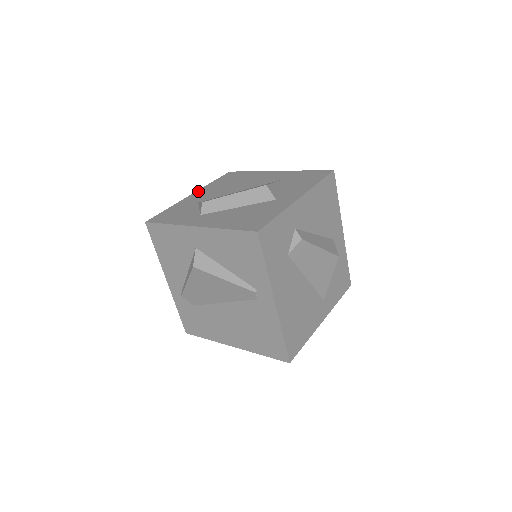
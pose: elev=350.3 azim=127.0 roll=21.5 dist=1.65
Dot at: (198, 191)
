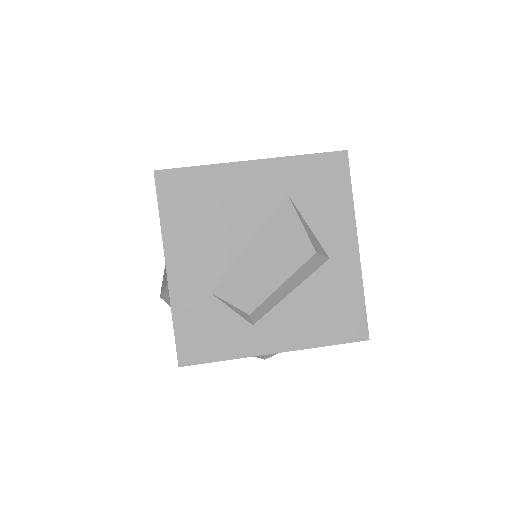
Dot at: (169, 257)
